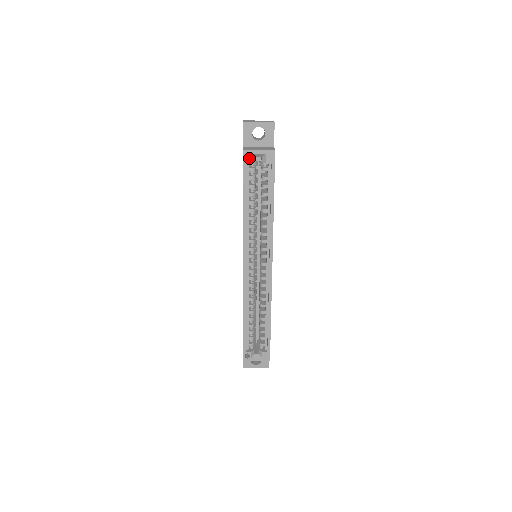
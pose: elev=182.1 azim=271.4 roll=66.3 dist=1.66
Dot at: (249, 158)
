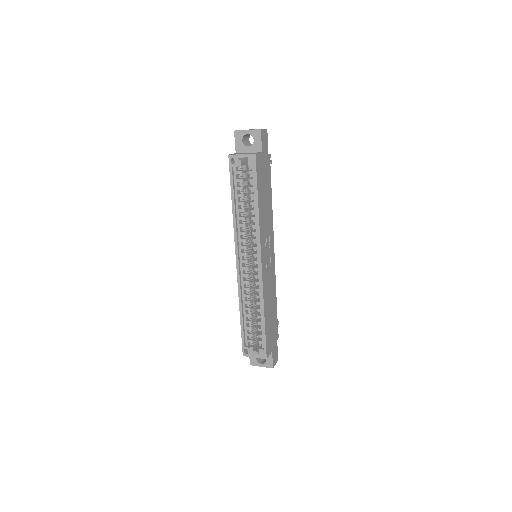
Dot at: occluded
